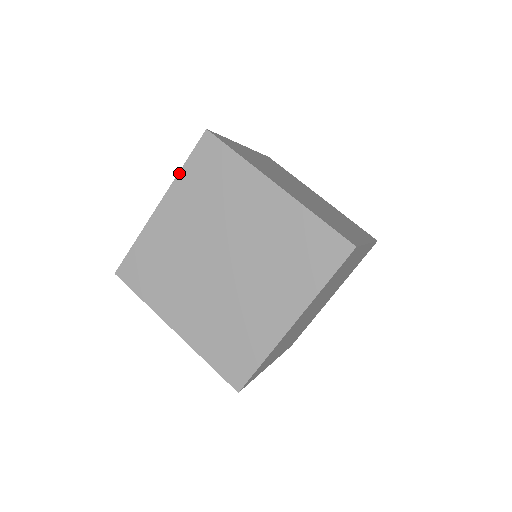
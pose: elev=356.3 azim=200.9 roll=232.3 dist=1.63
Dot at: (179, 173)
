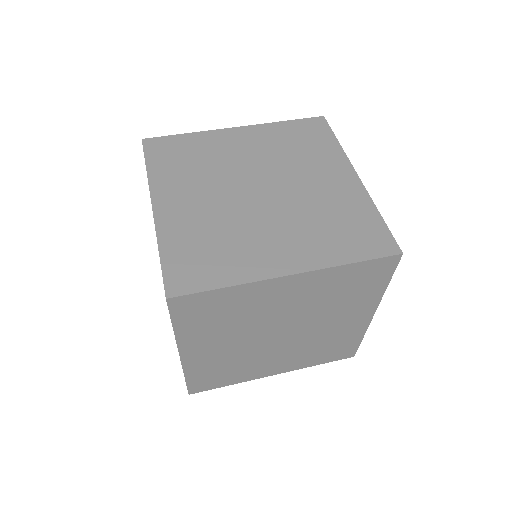
Dot at: (175, 334)
